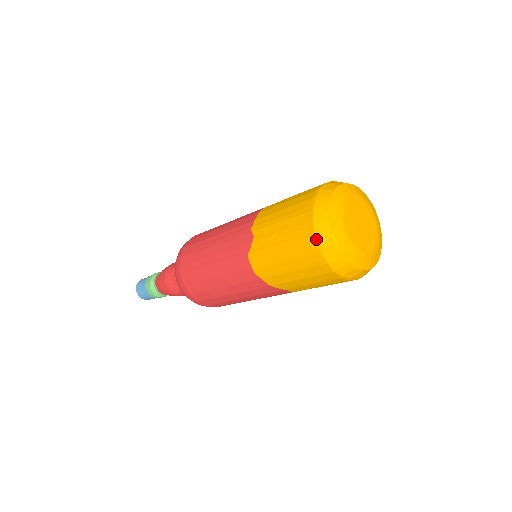
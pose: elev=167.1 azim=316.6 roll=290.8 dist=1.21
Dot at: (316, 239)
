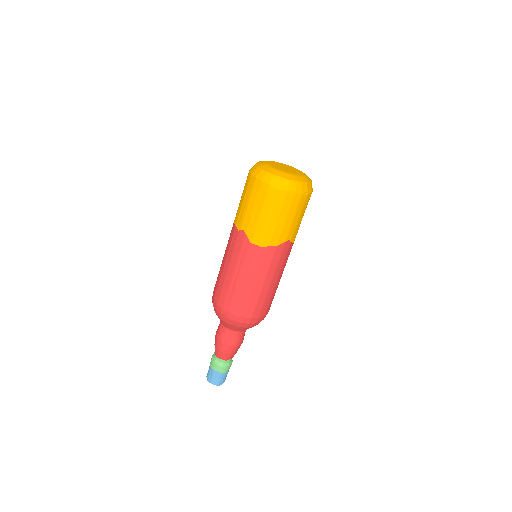
Dot at: (271, 186)
